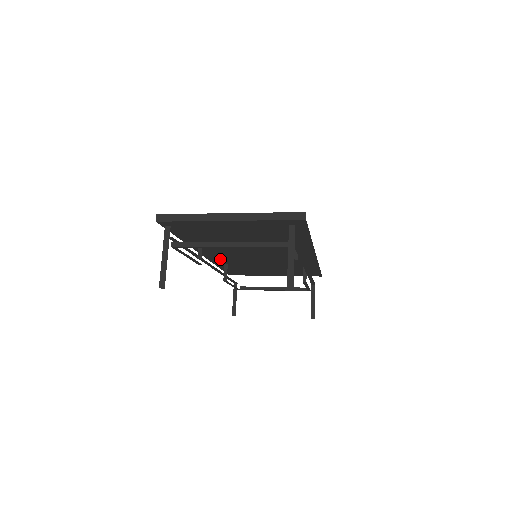
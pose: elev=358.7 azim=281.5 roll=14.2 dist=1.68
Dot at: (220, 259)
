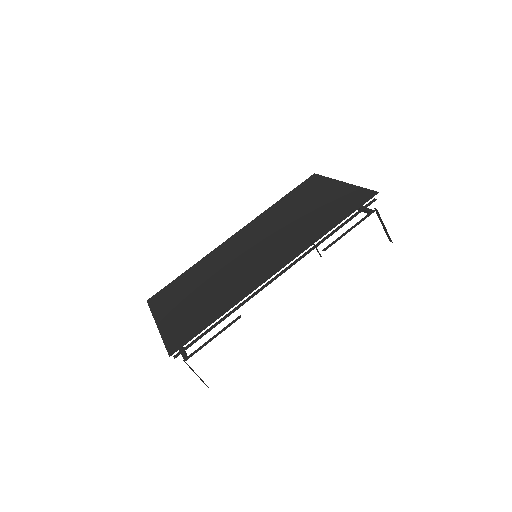
Dot at: occluded
